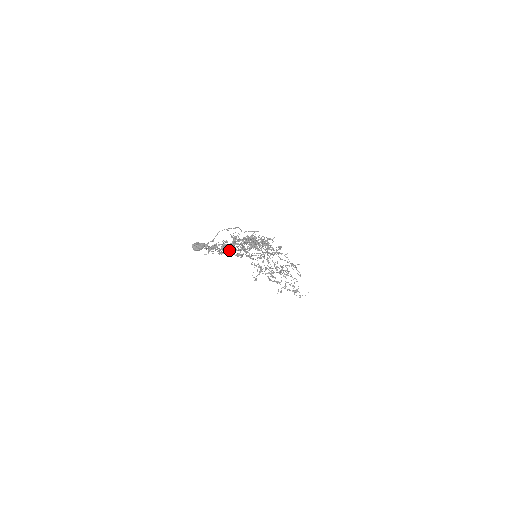
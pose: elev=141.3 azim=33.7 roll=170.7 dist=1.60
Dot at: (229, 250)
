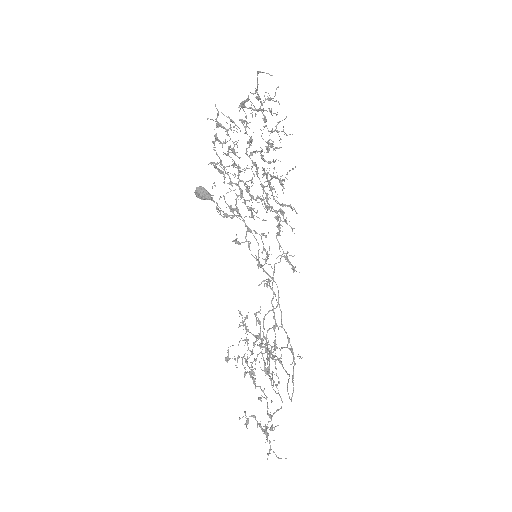
Dot at: (232, 208)
